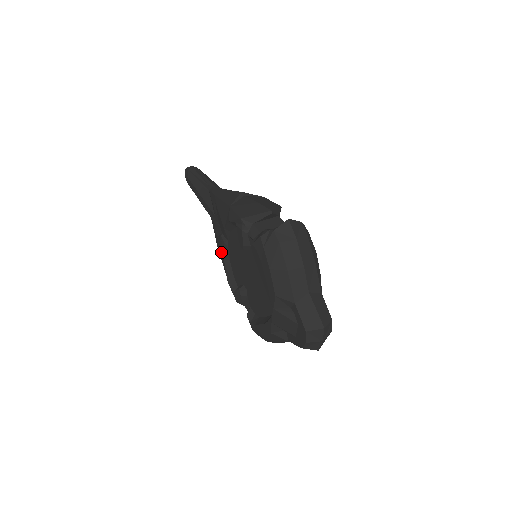
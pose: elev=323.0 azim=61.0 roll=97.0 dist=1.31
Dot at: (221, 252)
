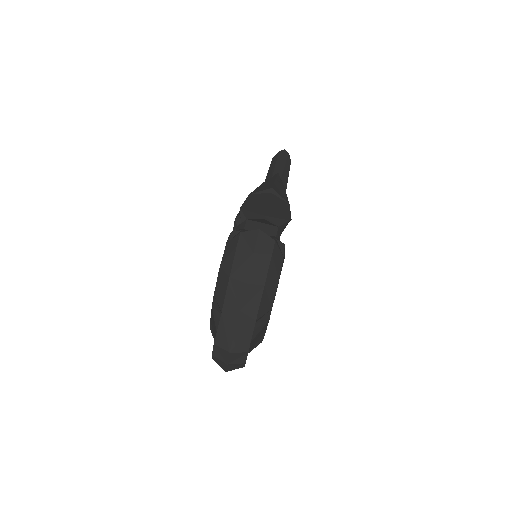
Dot at: occluded
